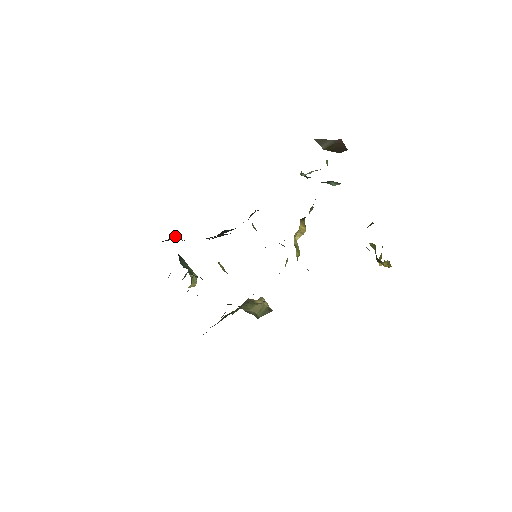
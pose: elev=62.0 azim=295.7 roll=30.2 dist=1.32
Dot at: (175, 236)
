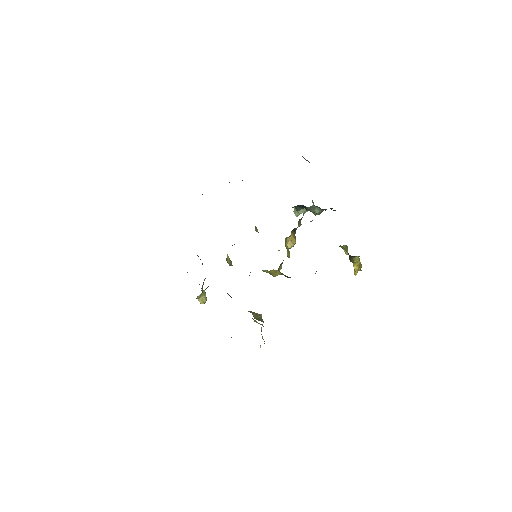
Dot at: occluded
